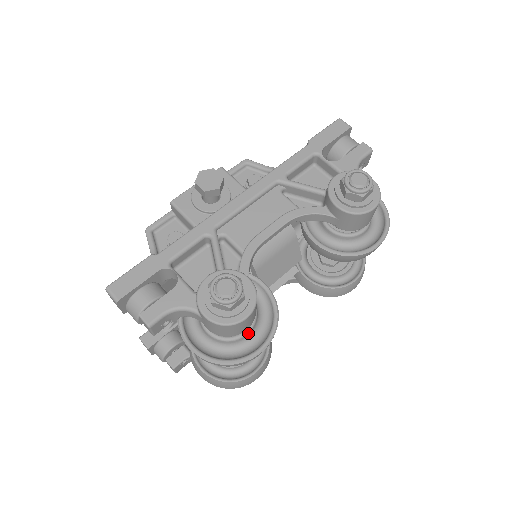
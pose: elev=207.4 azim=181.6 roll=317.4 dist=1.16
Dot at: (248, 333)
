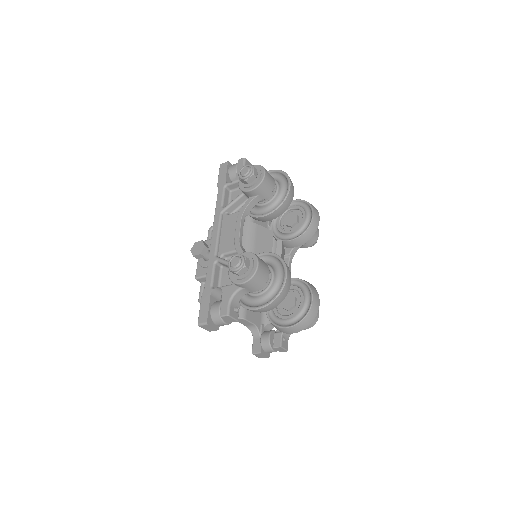
Dot at: (274, 276)
